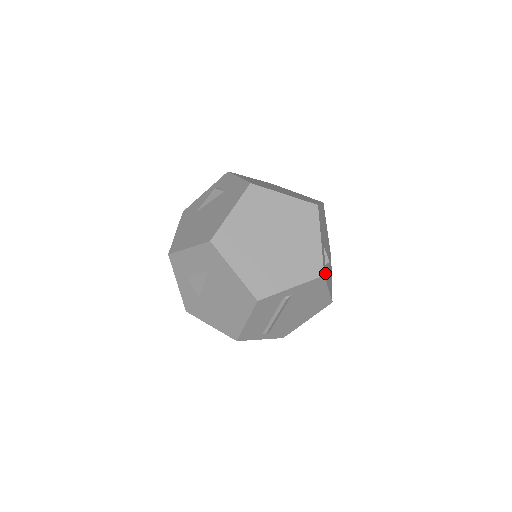
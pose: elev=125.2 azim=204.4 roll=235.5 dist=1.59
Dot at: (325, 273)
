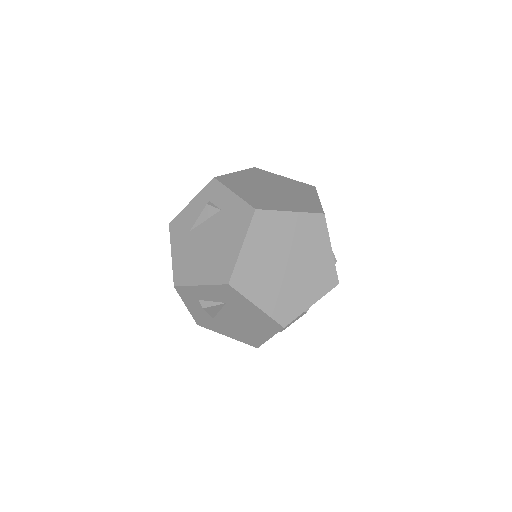
Dot at: occluded
